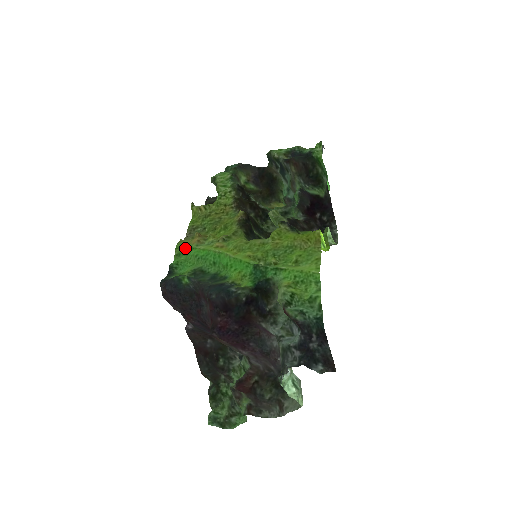
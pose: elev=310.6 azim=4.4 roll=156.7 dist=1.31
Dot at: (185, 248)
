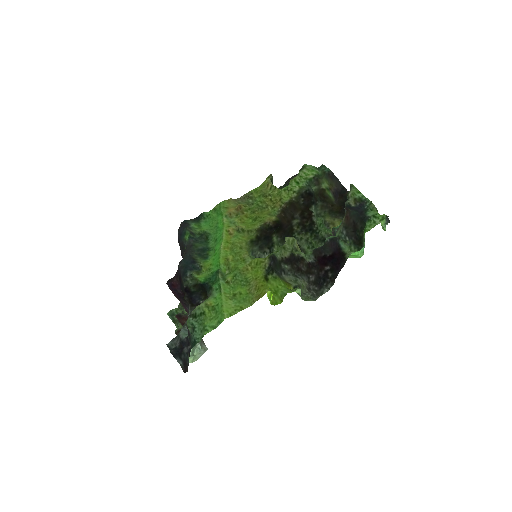
Dot at: (221, 210)
